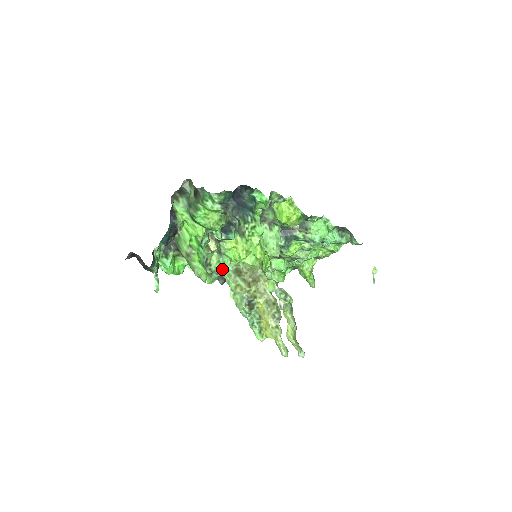
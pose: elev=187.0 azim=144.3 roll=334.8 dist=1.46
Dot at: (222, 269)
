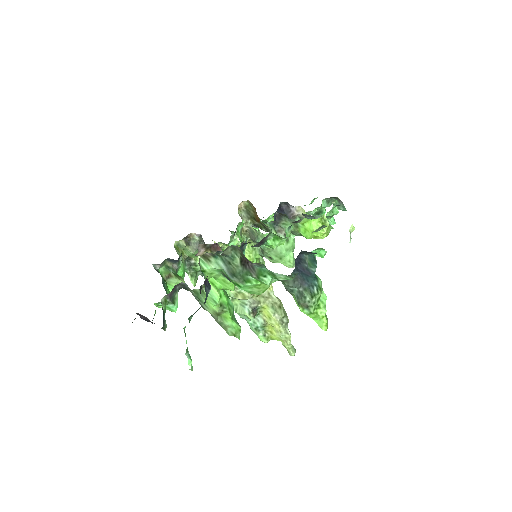
Dot at: occluded
